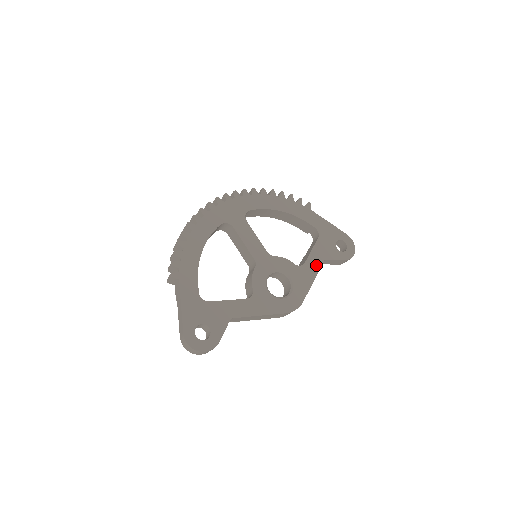
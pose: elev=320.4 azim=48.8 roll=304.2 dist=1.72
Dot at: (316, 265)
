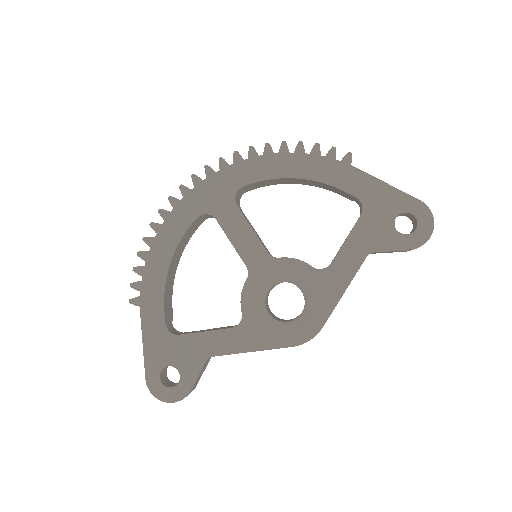
Dot at: (352, 264)
